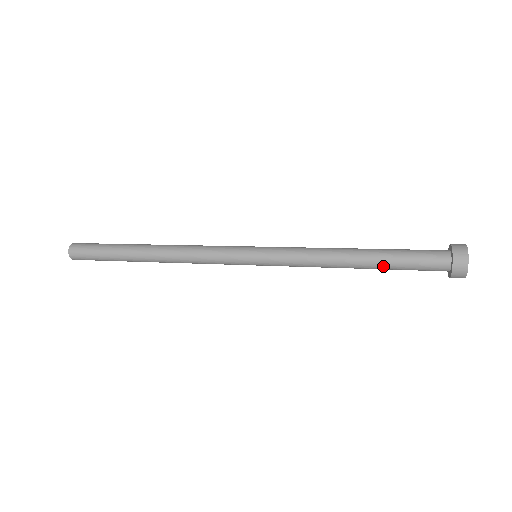
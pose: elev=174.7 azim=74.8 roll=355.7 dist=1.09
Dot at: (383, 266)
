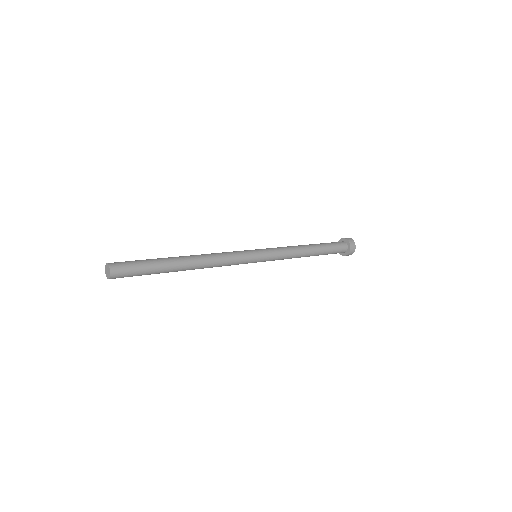
Dot at: (322, 252)
